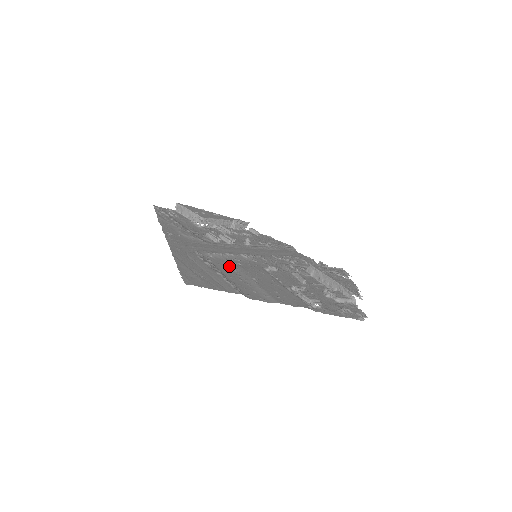
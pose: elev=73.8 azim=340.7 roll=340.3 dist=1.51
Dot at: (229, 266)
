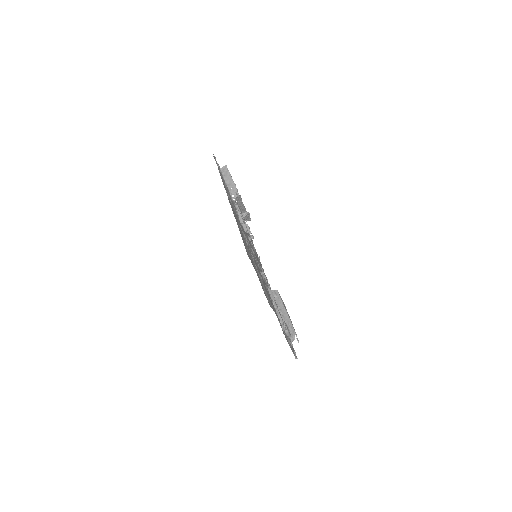
Dot at: occluded
